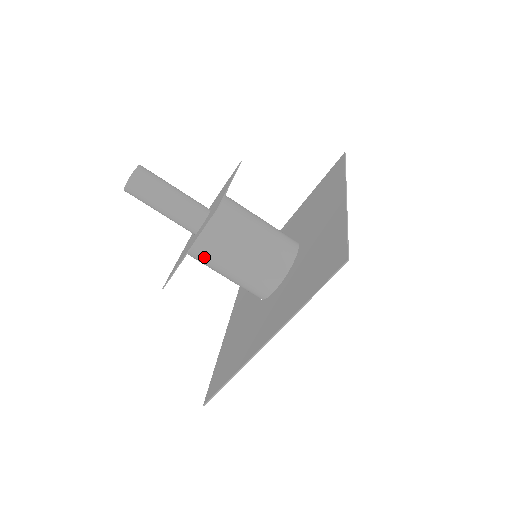
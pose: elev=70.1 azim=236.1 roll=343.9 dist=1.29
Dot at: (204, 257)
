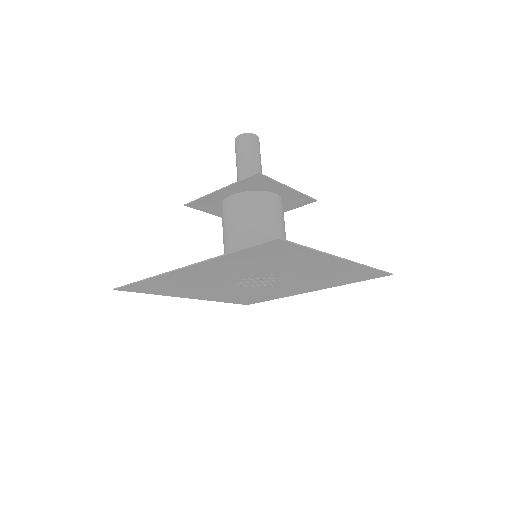
Dot at: (226, 213)
